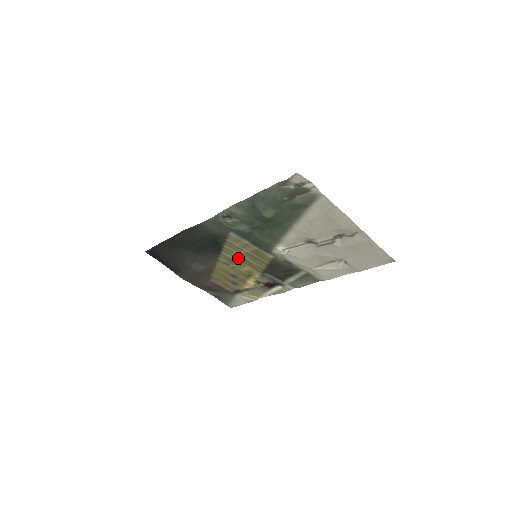
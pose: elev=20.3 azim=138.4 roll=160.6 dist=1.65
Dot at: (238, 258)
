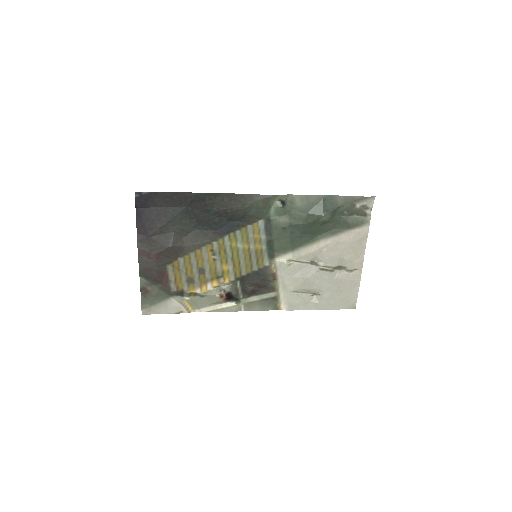
Dot at: (233, 251)
